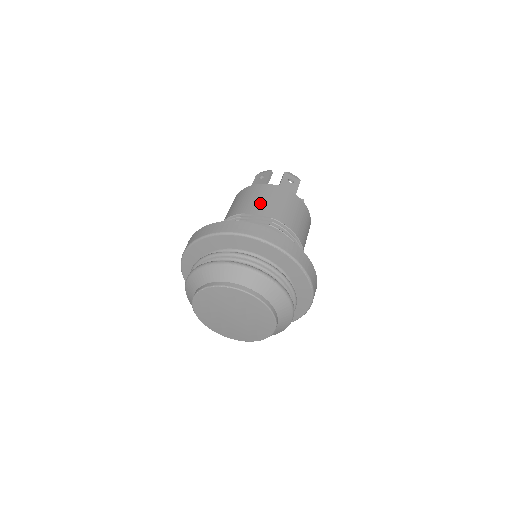
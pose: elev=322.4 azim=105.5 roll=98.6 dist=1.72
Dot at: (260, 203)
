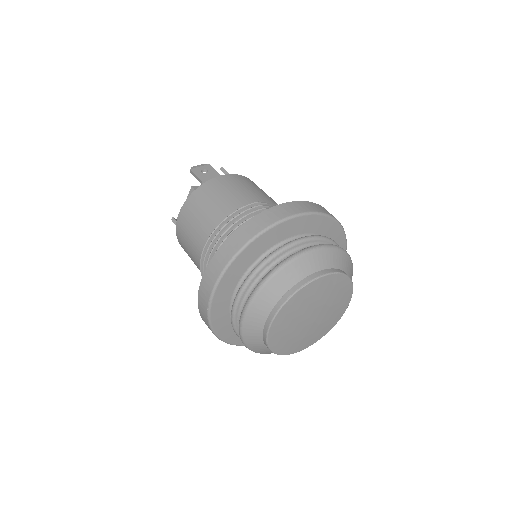
Dot at: (257, 192)
